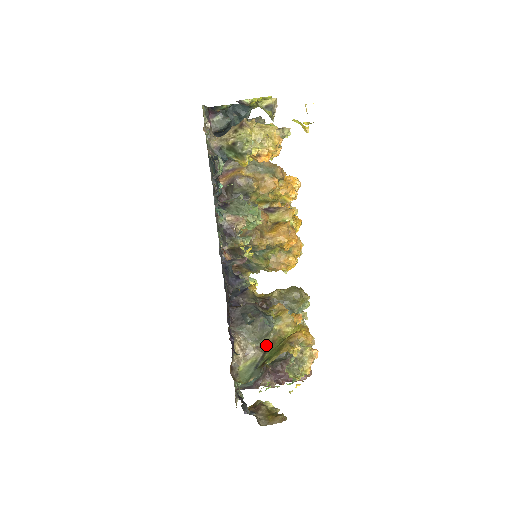
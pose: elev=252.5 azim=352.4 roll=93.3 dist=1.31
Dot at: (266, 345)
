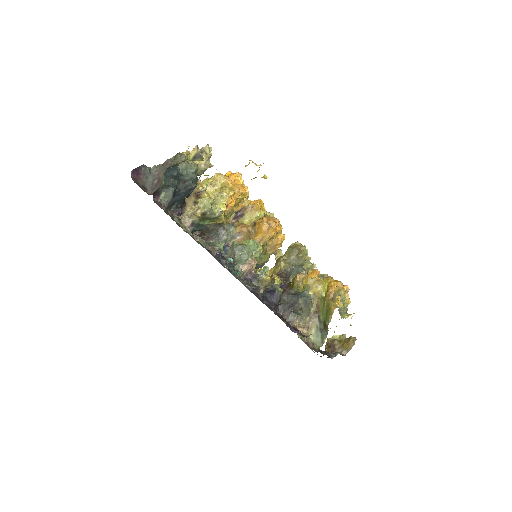
Dot at: (315, 311)
